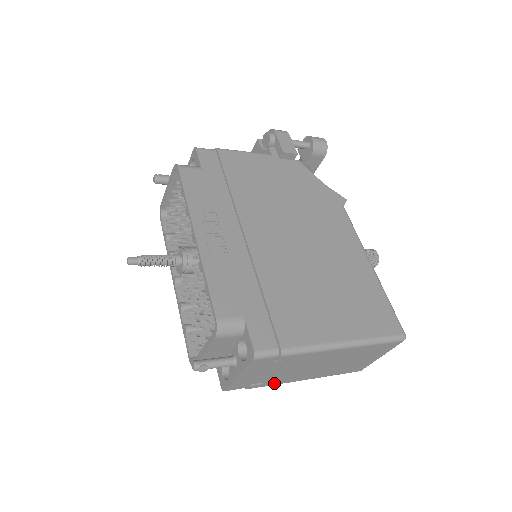
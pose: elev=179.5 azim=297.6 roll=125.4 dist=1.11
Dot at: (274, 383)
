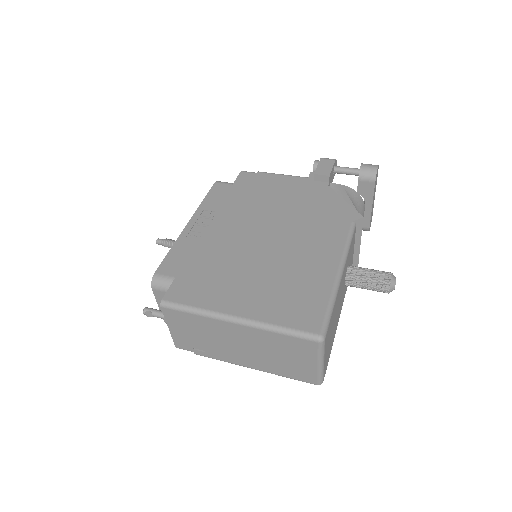
Dot at: (217, 357)
